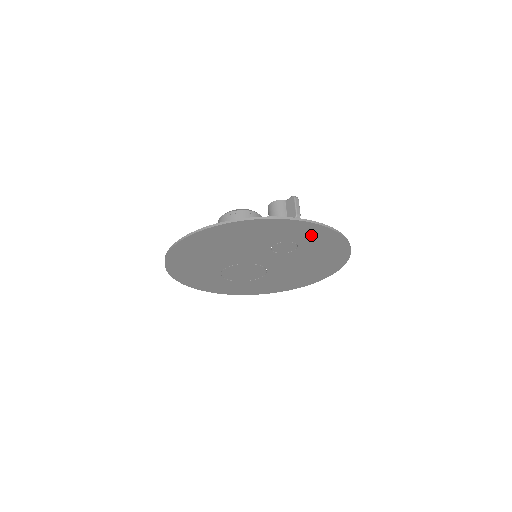
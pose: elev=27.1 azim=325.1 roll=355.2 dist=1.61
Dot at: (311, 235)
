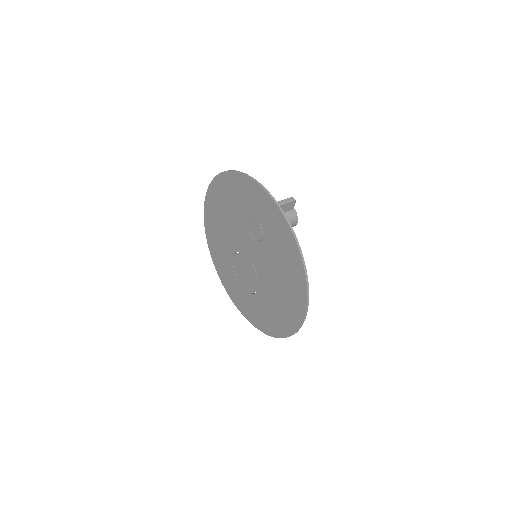
Dot at: (265, 209)
